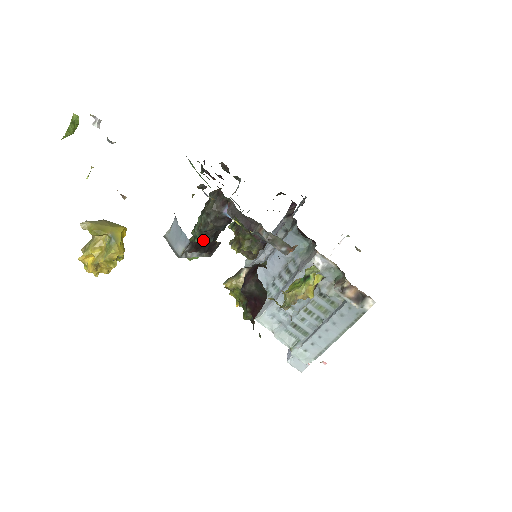
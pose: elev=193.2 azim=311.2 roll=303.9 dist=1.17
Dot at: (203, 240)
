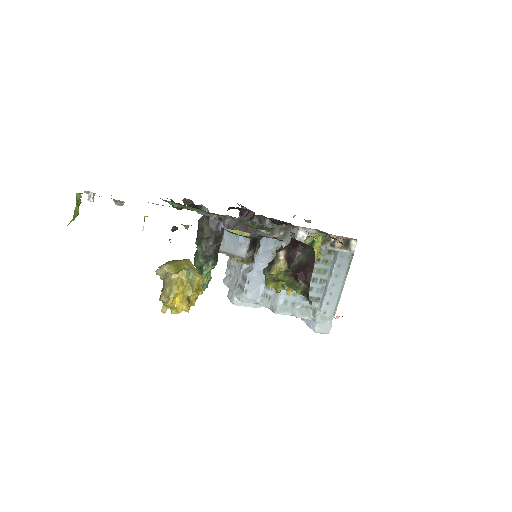
Dot at: (211, 264)
